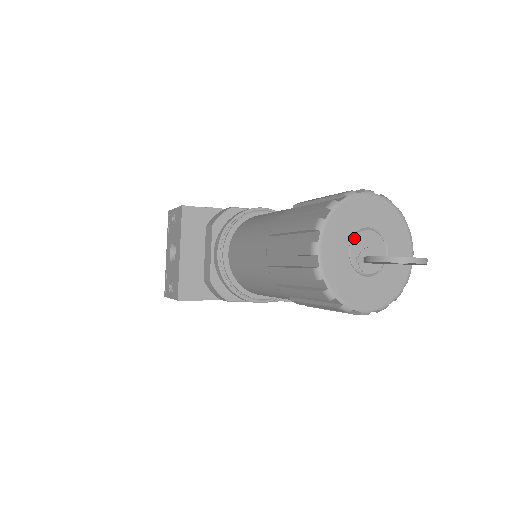
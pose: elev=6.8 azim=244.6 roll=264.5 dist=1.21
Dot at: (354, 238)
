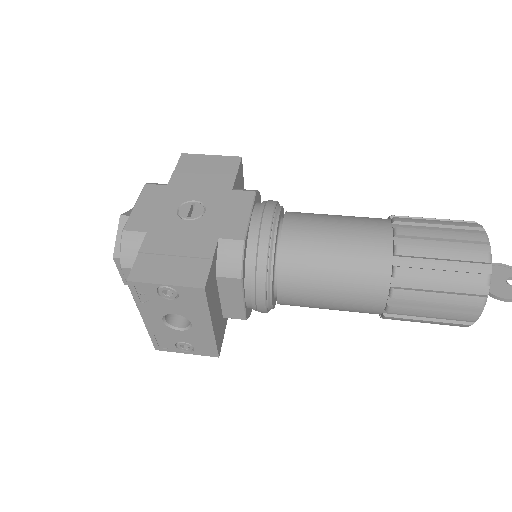
Dot at: occluded
